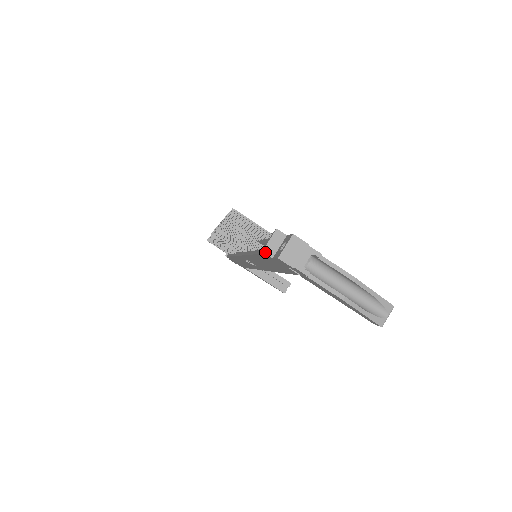
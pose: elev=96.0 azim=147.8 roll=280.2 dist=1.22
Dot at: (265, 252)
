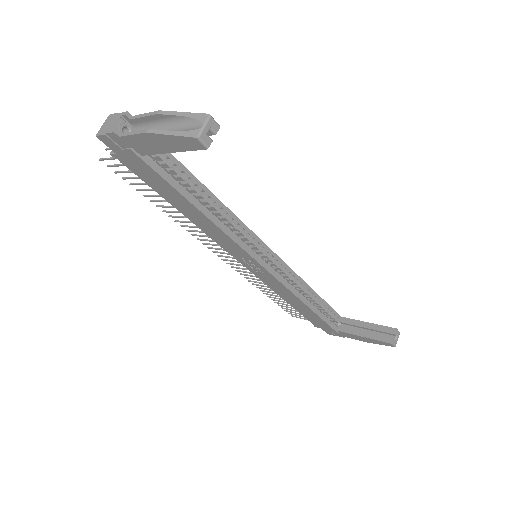
Dot at: (111, 153)
